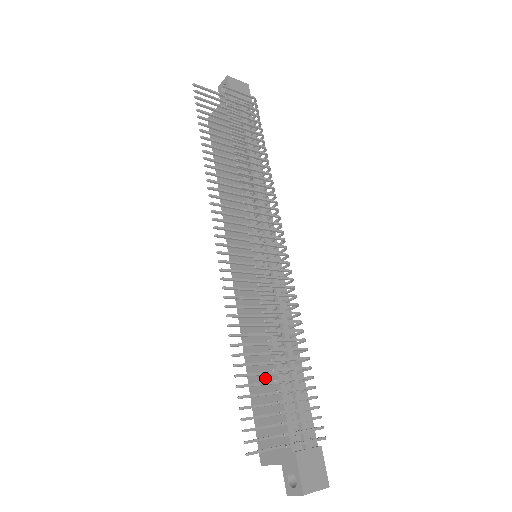
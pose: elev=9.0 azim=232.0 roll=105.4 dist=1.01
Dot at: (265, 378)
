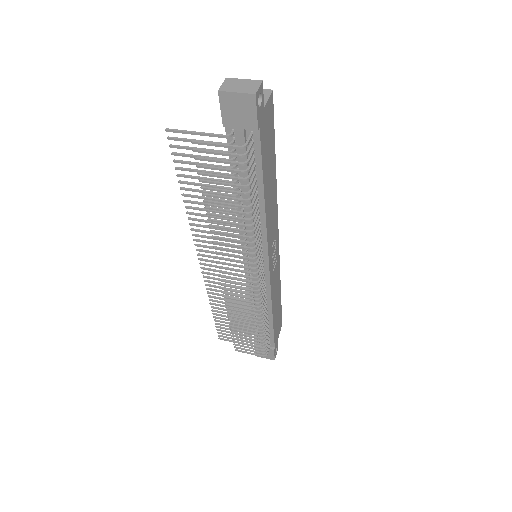
Dot at: occluded
